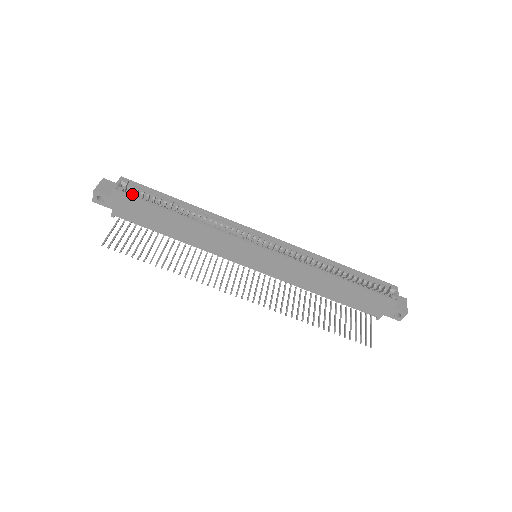
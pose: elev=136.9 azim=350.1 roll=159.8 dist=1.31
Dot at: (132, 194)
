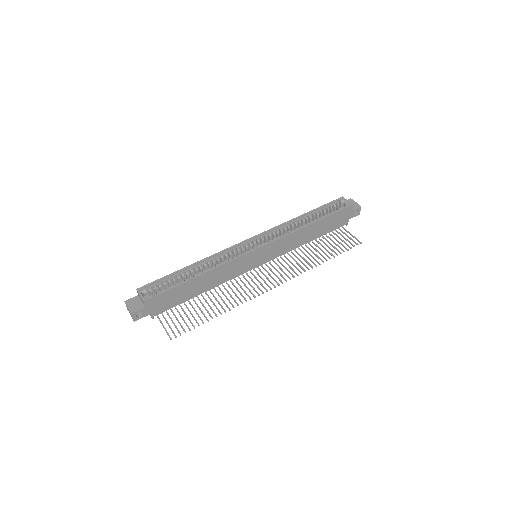
Dot at: (156, 293)
